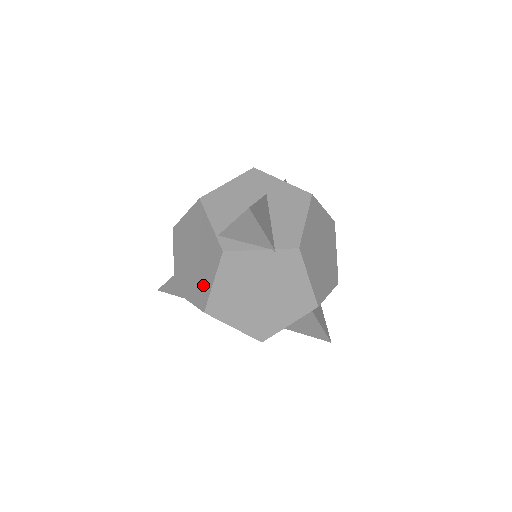
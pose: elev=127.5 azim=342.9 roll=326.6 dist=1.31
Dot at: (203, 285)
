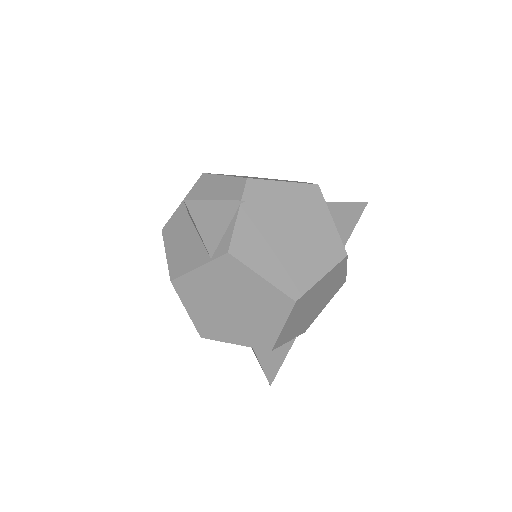
Dot at: (264, 296)
